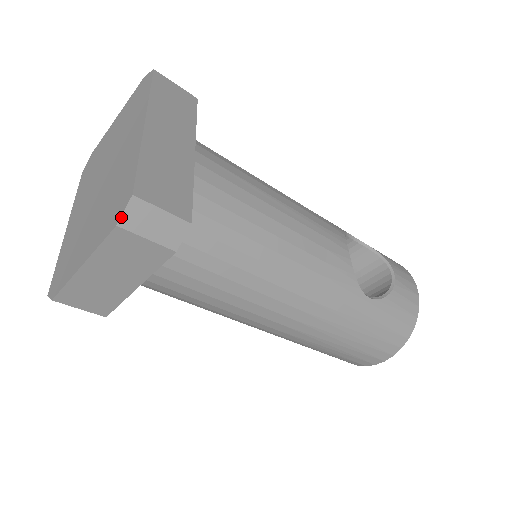
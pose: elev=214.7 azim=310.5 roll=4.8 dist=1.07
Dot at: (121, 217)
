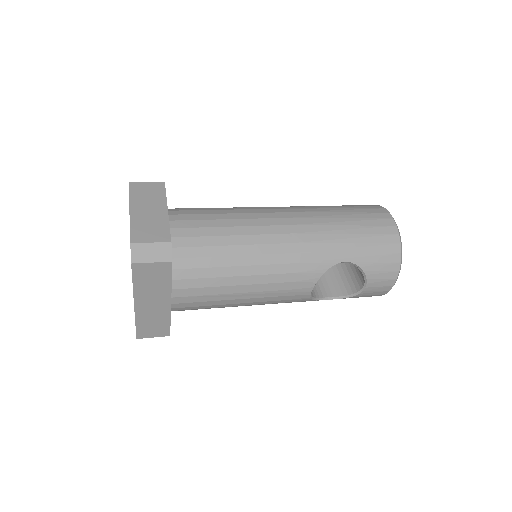
Dot at: occluded
